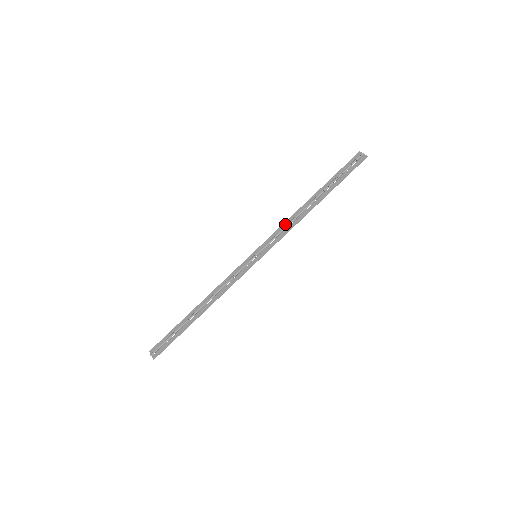
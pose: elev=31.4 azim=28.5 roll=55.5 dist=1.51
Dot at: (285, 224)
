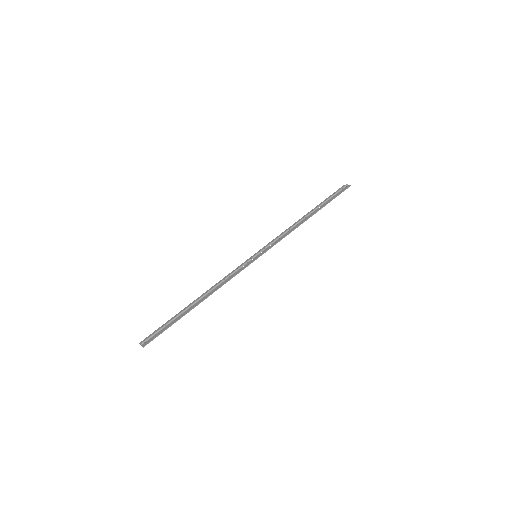
Dot at: (283, 233)
